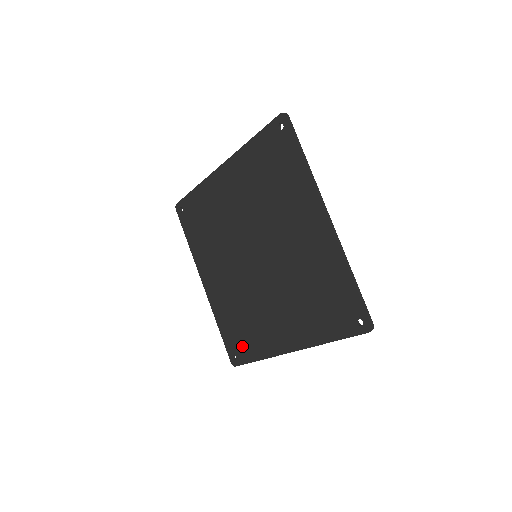
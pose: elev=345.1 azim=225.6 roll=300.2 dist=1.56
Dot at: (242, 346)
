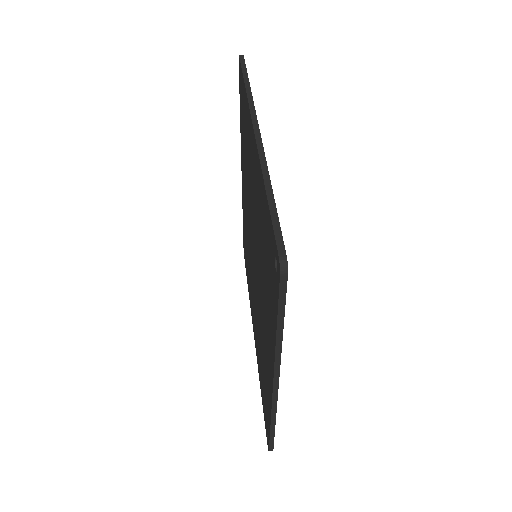
Dot at: (266, 409)
